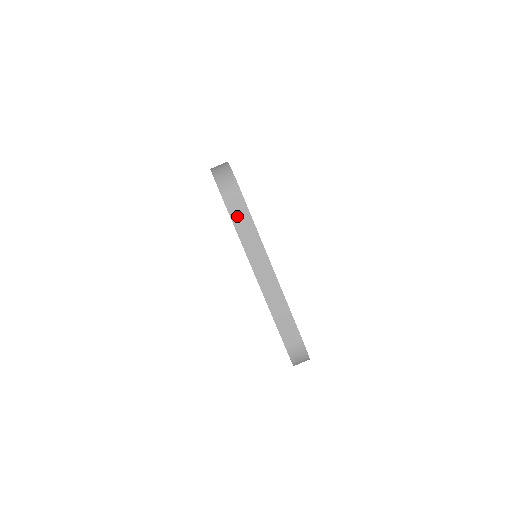
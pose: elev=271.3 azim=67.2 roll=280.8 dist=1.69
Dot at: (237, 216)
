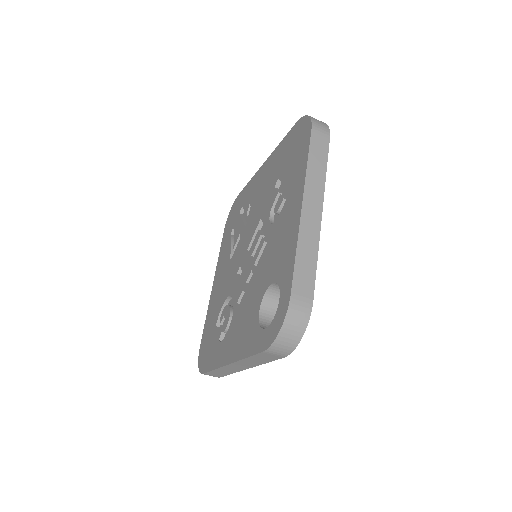
Dot at: (262, 357)
